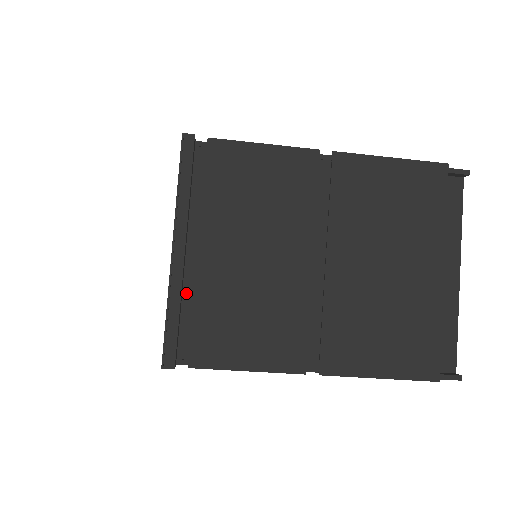
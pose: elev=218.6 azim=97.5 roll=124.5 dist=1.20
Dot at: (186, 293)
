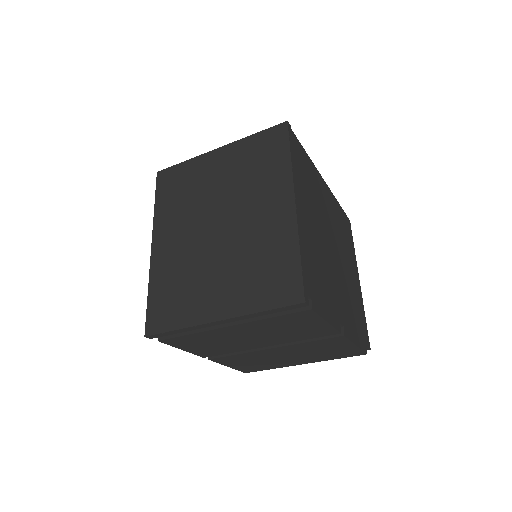
Dot at: occluded
